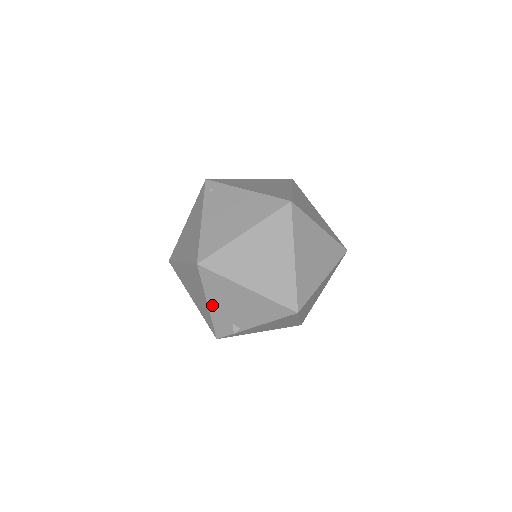
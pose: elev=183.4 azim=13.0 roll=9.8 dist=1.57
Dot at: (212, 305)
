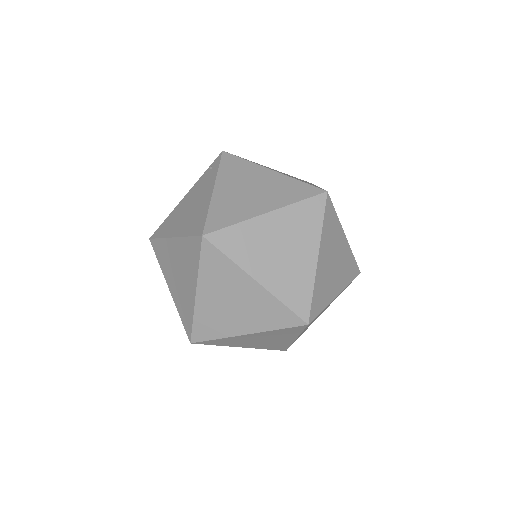
Dot at: occluded
